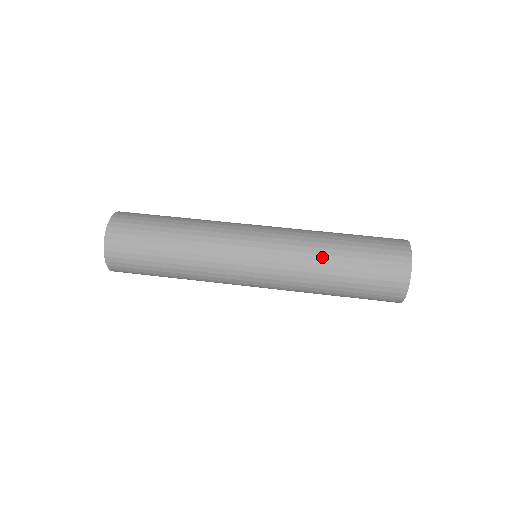
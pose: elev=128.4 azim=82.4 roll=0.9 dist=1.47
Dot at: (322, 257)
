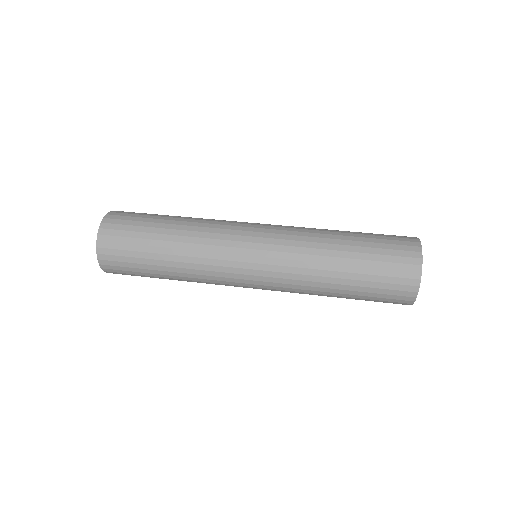
Dot at: (327, 230)
